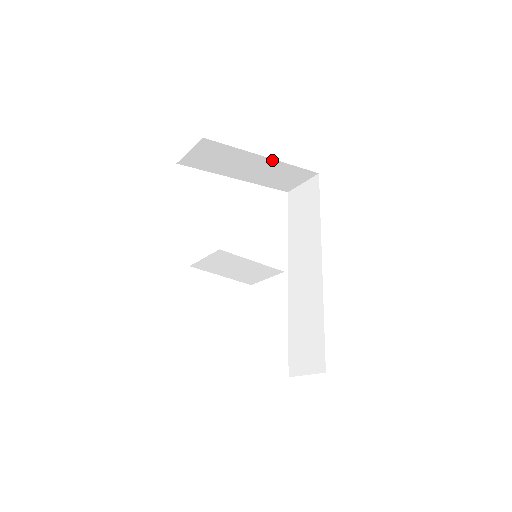
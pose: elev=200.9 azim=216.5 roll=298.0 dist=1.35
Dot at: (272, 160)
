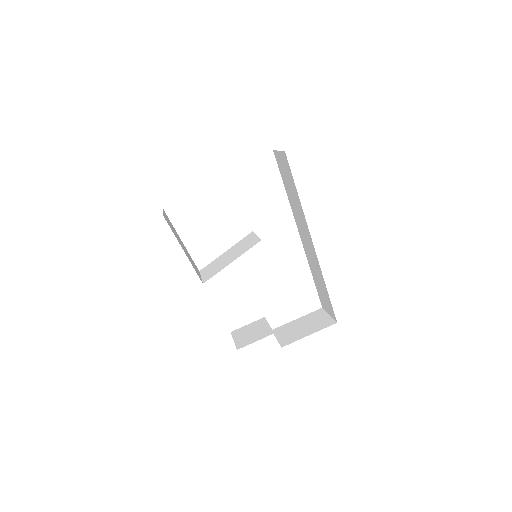
Dot at: occluded
